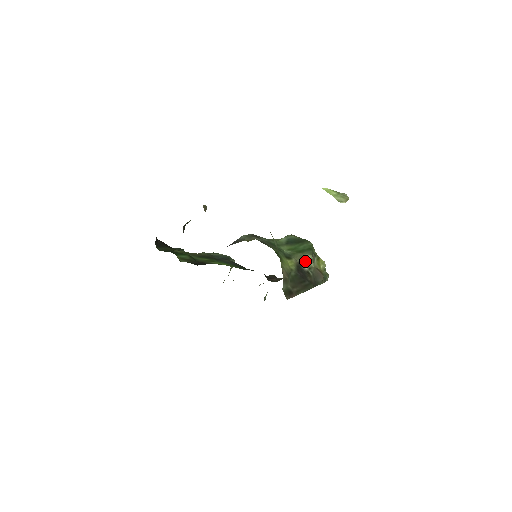
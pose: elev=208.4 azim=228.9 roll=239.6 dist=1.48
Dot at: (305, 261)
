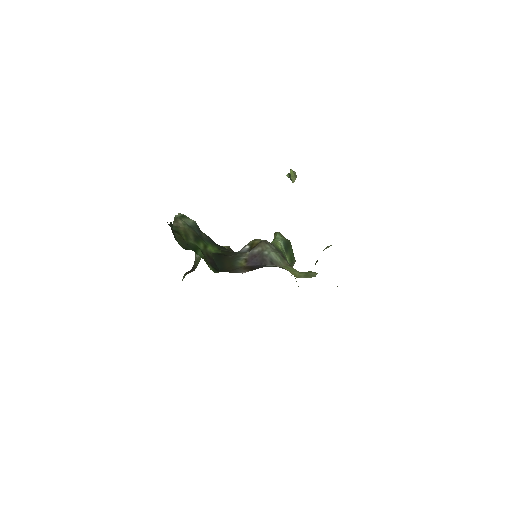
Dot at: occluded
